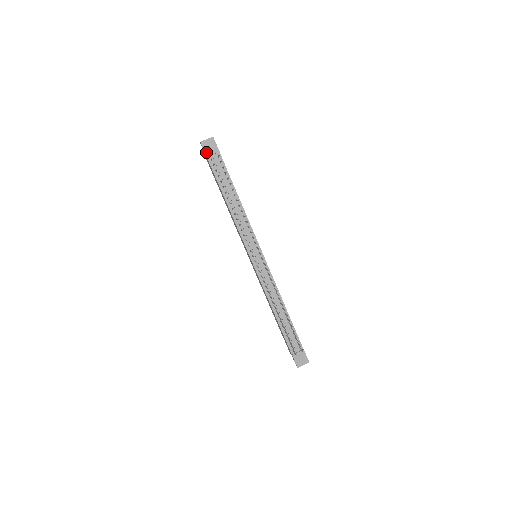
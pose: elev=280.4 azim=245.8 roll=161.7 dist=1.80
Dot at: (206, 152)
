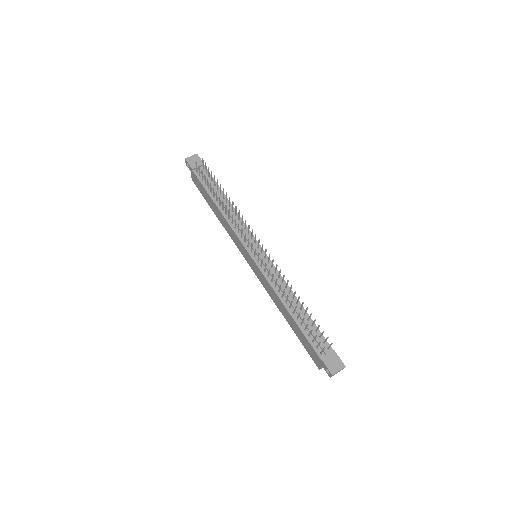
Dot at: (191, 166)
